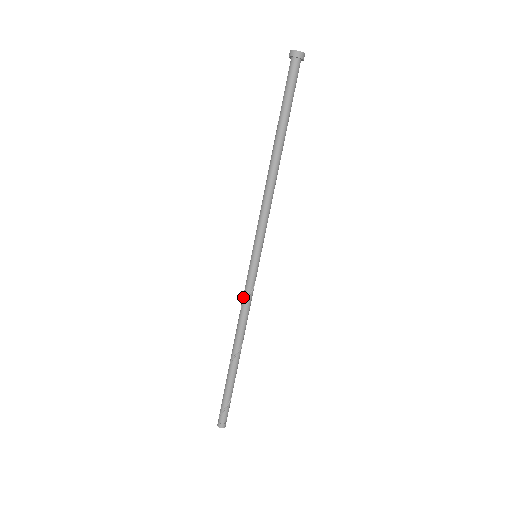
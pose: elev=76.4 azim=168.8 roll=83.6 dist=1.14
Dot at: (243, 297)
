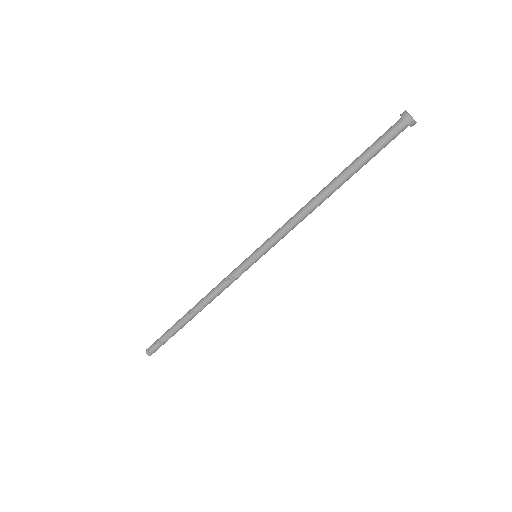
Dot at: occluded
